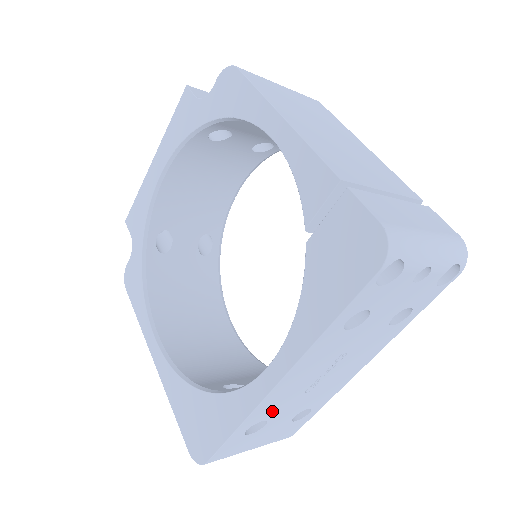
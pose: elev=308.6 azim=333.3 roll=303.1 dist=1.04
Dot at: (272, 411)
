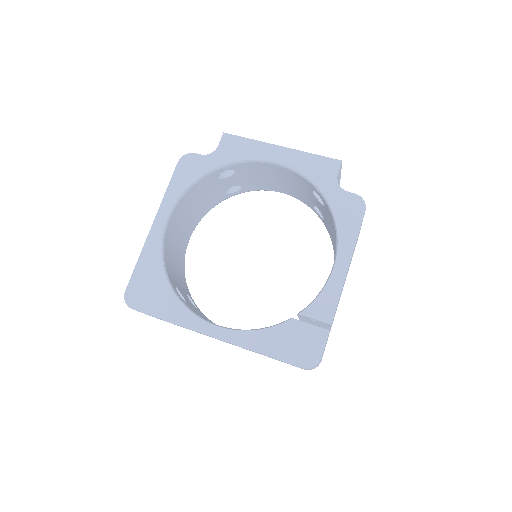
Dot at: occluded
